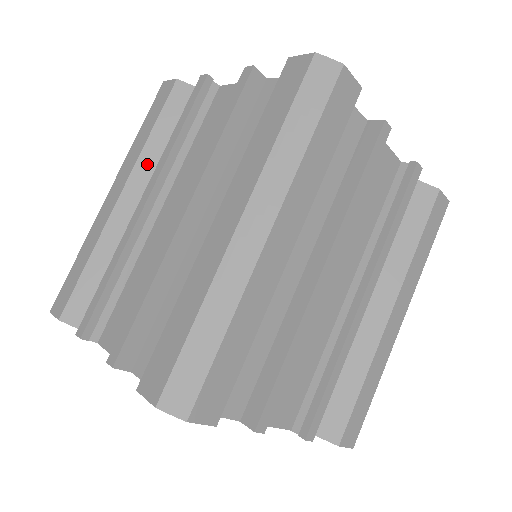
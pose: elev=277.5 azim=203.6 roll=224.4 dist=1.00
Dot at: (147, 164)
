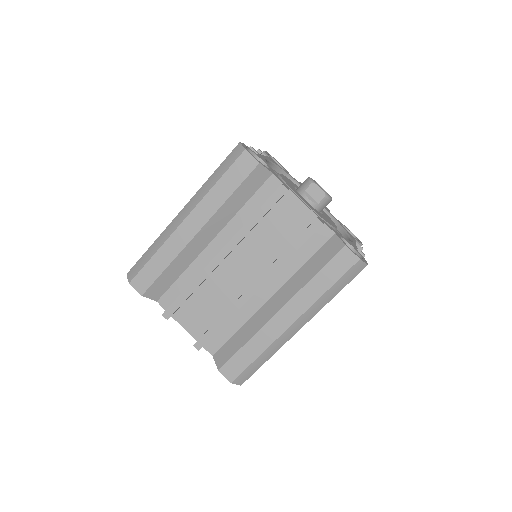
Dot at: (221, 216)
